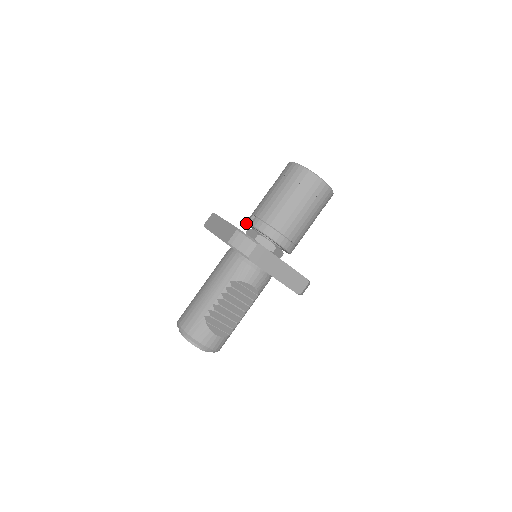
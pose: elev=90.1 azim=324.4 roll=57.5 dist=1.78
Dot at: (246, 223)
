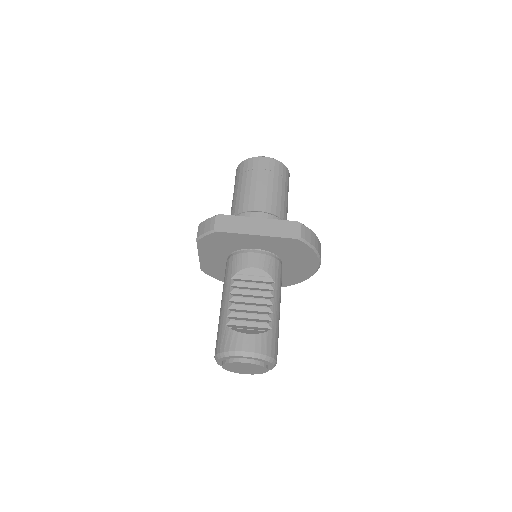
Dot at: occluded
